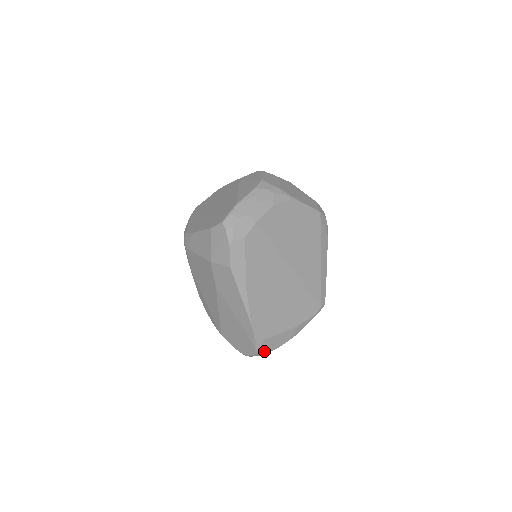
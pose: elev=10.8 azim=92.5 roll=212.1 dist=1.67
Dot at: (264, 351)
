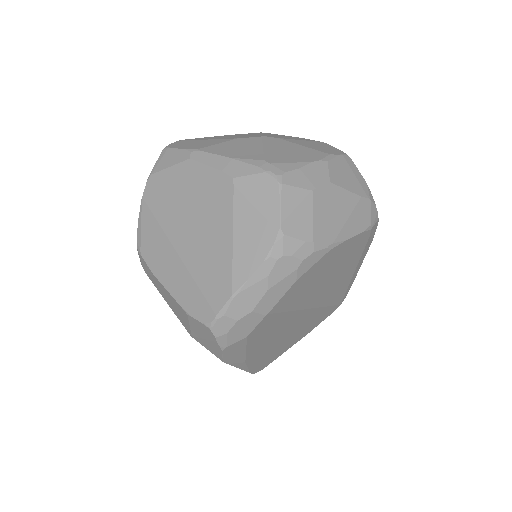
Dot at: occluded
